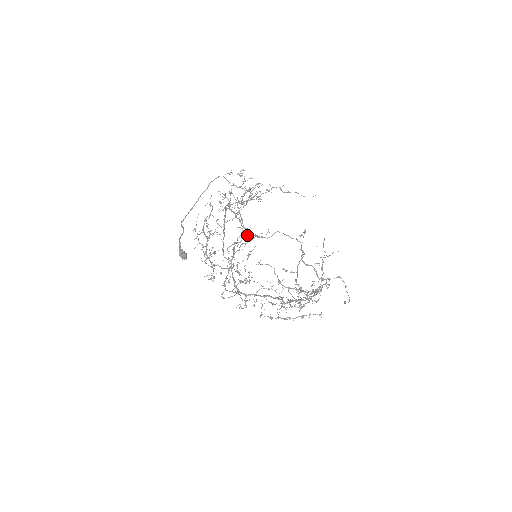
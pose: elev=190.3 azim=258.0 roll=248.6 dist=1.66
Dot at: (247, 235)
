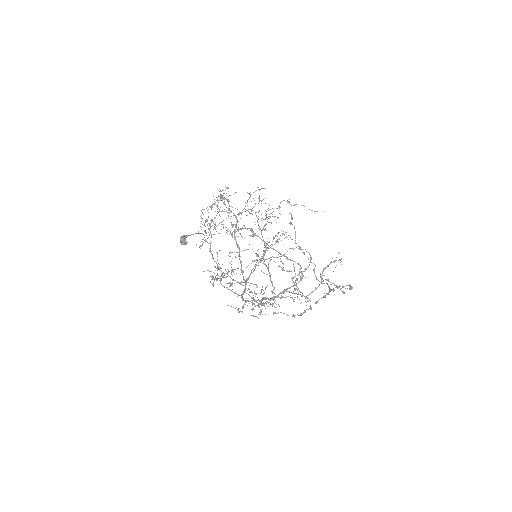
Dot at: (221, 200)
